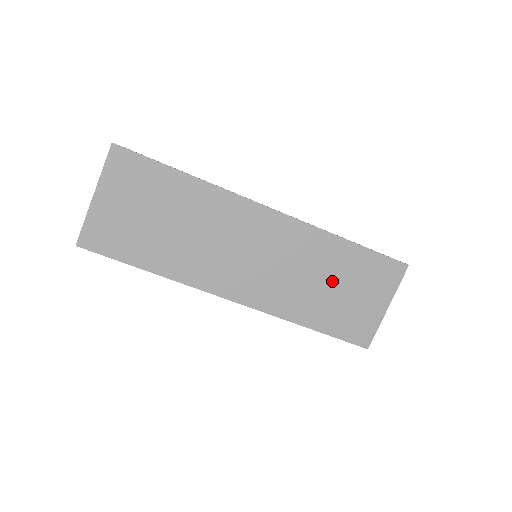
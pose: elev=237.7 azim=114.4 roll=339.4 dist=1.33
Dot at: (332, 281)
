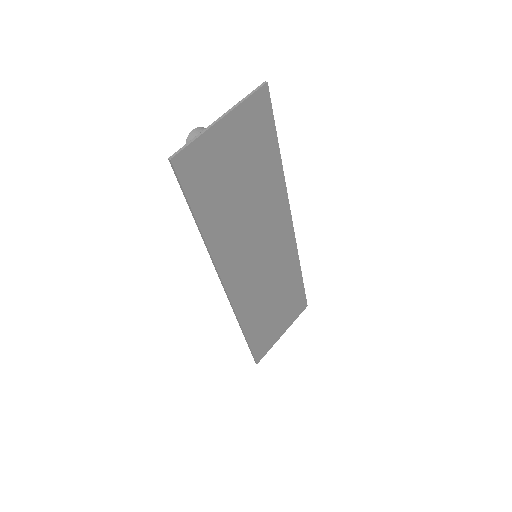
Dot at: (277, 301)
